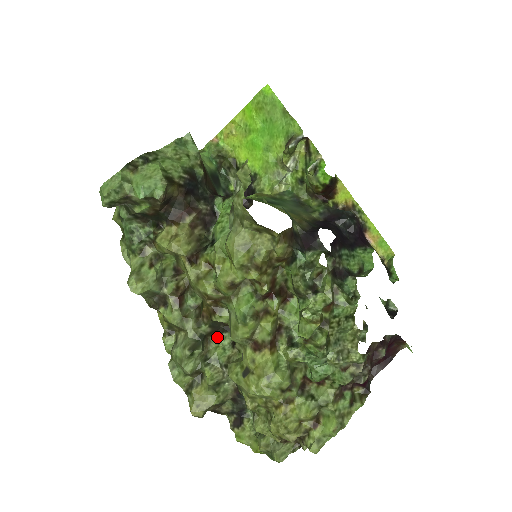
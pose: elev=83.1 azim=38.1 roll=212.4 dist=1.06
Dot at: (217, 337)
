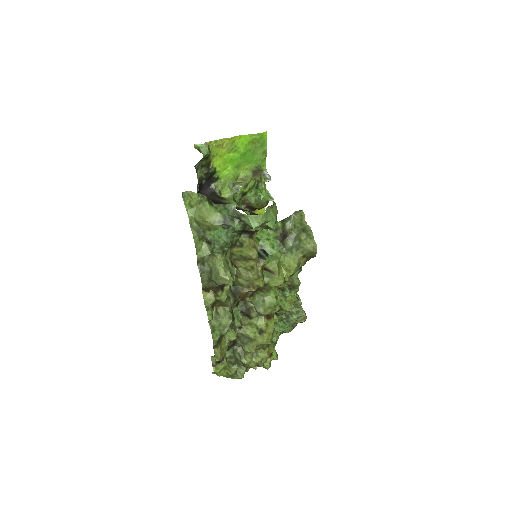
Dot at: (235, 309)
